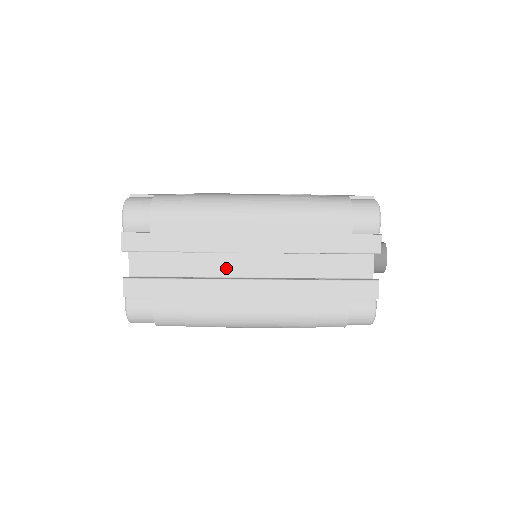
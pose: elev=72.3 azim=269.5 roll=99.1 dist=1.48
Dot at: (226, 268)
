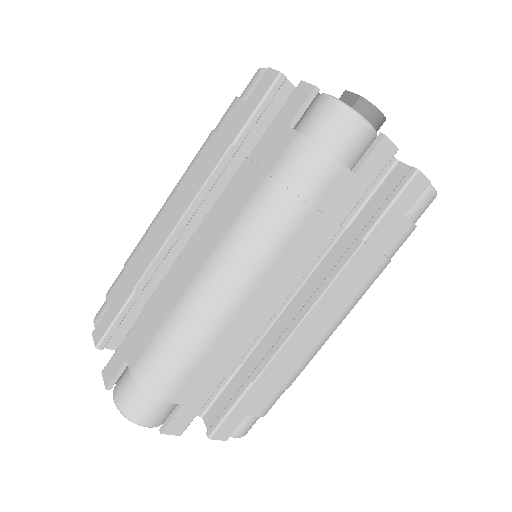
Dot at: occluded
